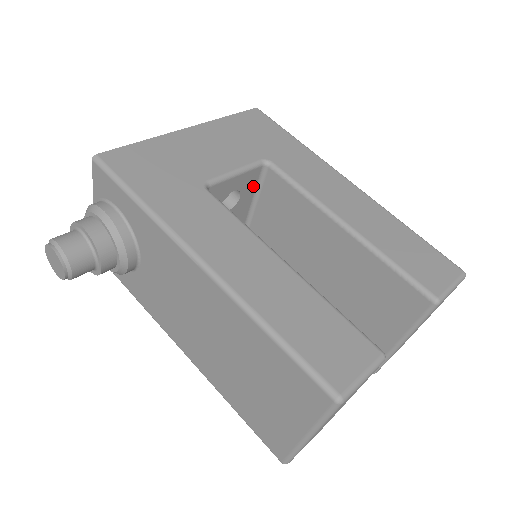
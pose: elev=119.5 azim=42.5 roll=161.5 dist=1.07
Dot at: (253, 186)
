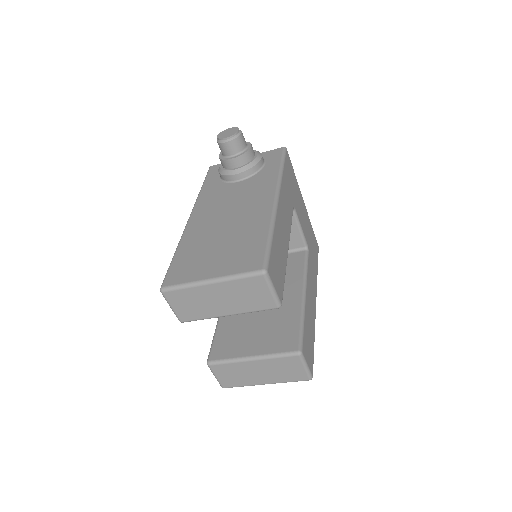
Dot at: (289, 247)
